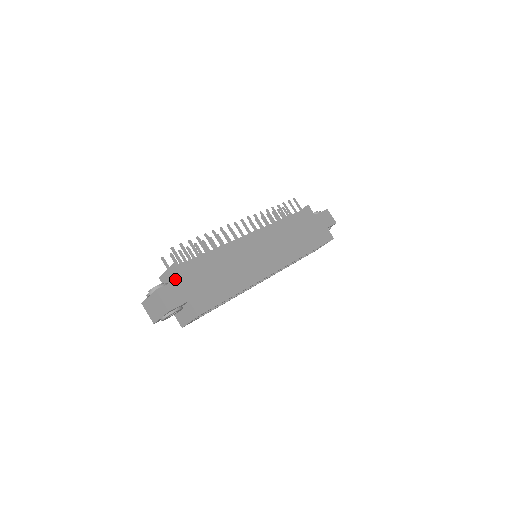
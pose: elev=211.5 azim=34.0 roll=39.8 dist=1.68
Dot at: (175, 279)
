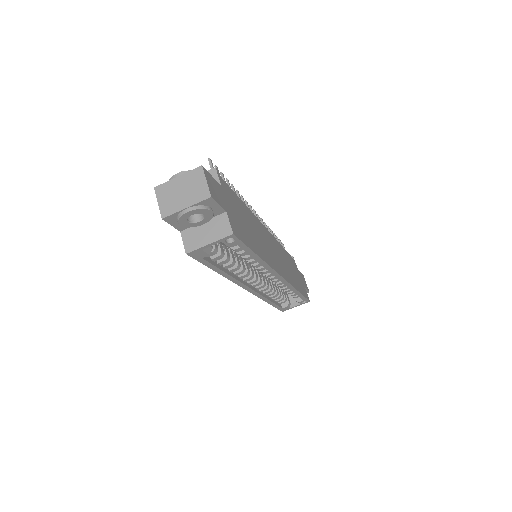
Dot at: occluded
